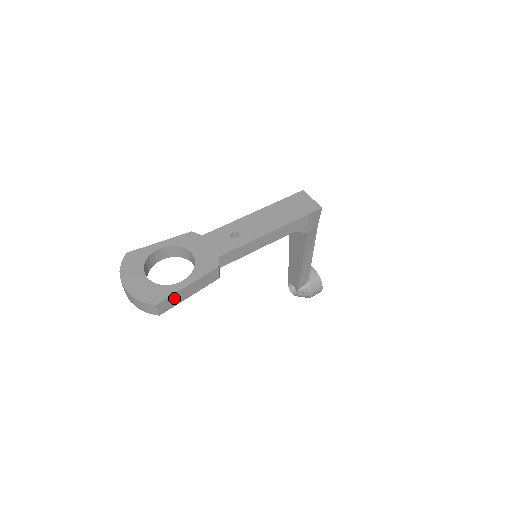
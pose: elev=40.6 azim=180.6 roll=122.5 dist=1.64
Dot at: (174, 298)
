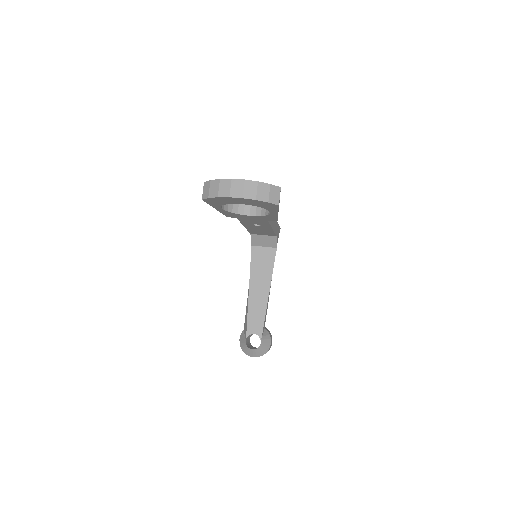
Dot at: occluded
